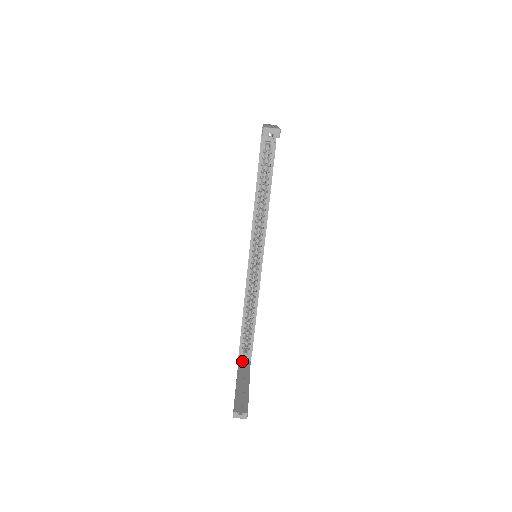
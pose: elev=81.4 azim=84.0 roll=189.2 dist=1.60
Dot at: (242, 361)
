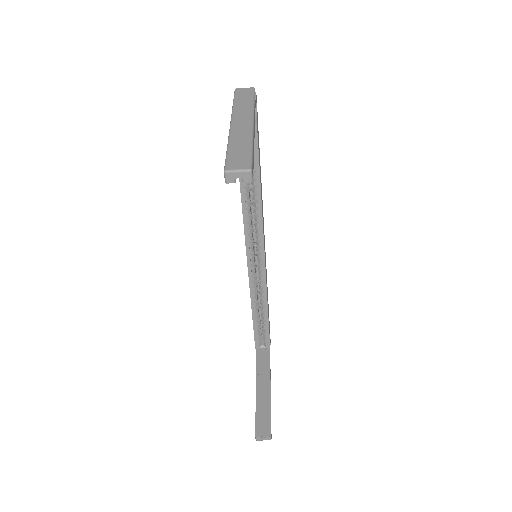
Dot at: (260, 350)
